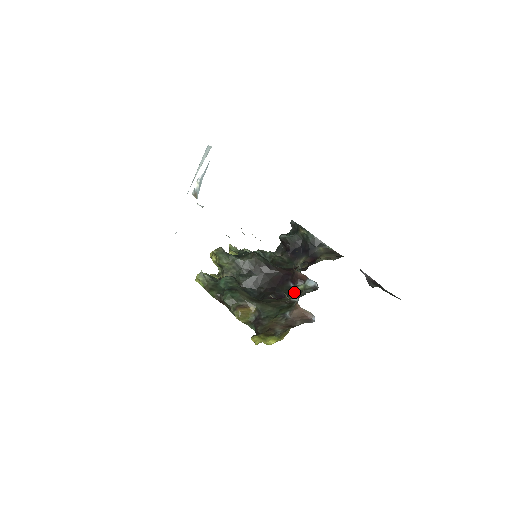
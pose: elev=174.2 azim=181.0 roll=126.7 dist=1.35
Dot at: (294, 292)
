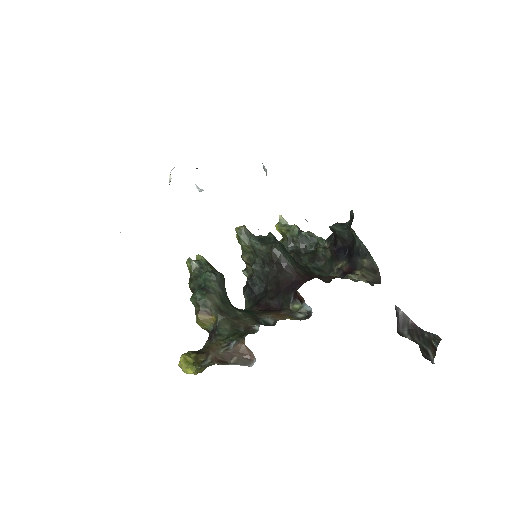
Dot at: (288, 309)
